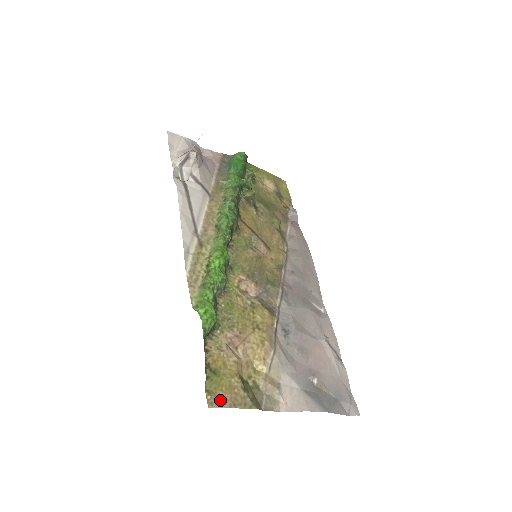
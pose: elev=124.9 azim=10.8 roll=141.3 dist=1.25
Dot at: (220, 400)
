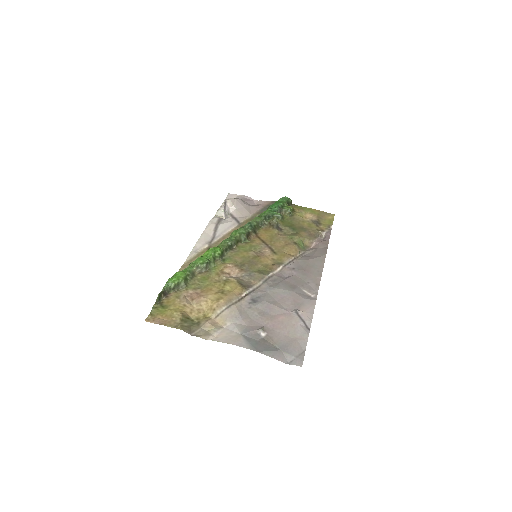
Dot at: (157, 320)
